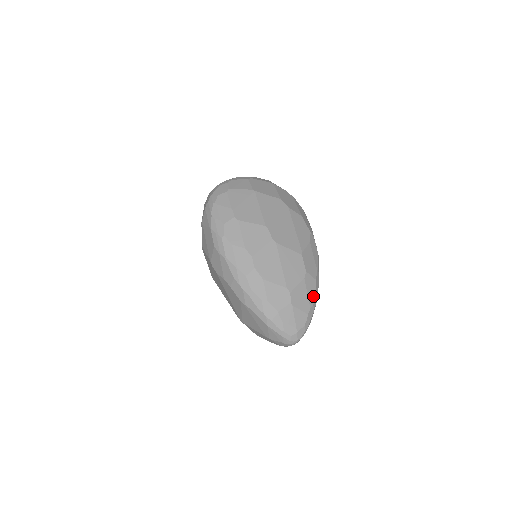
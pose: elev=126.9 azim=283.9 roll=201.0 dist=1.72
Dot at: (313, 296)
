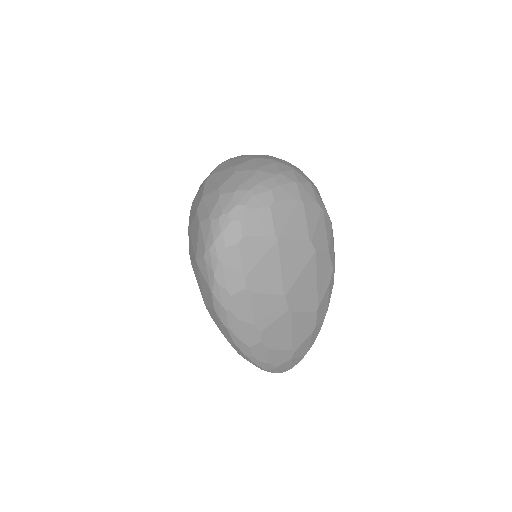
Dot at: (315, 338)
